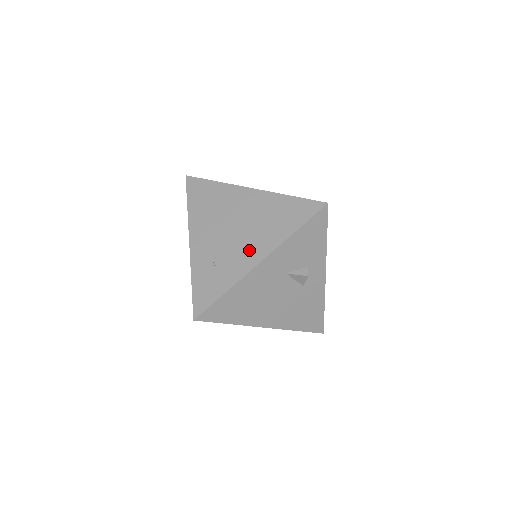
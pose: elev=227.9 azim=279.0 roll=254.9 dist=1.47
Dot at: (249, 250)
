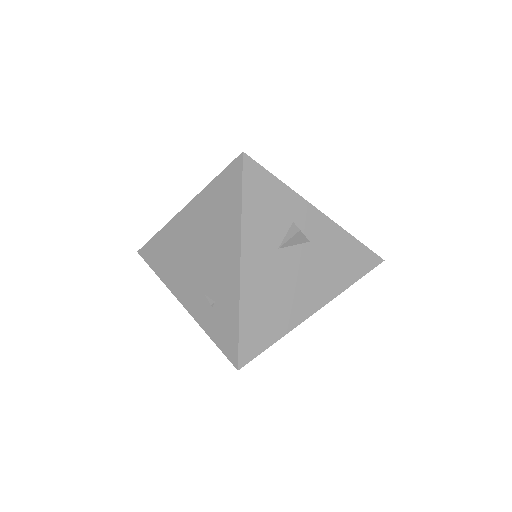
Dot at: (224, 263)
